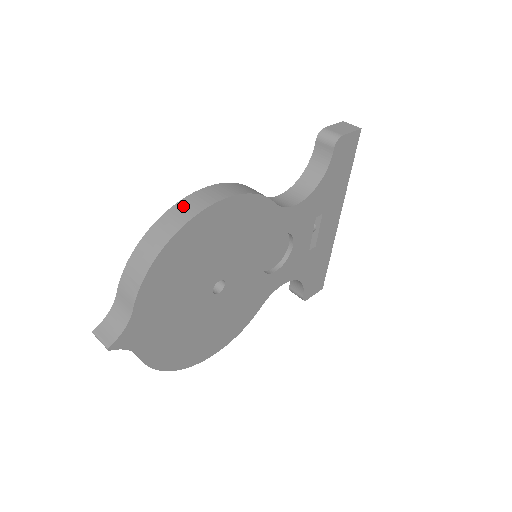
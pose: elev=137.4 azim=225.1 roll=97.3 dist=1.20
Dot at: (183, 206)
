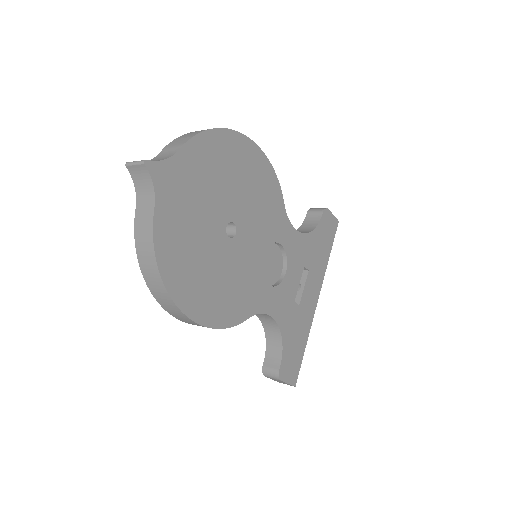
Dot at: occluded
